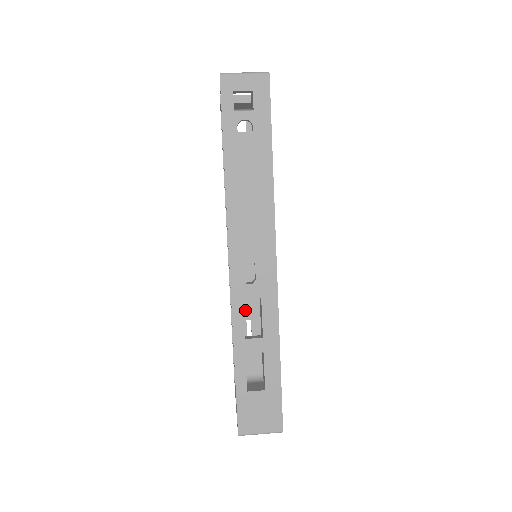
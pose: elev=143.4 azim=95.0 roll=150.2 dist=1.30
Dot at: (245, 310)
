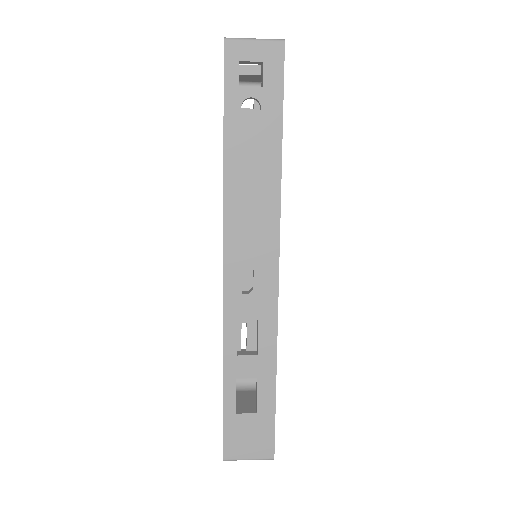
Dot at: (241, 311)
